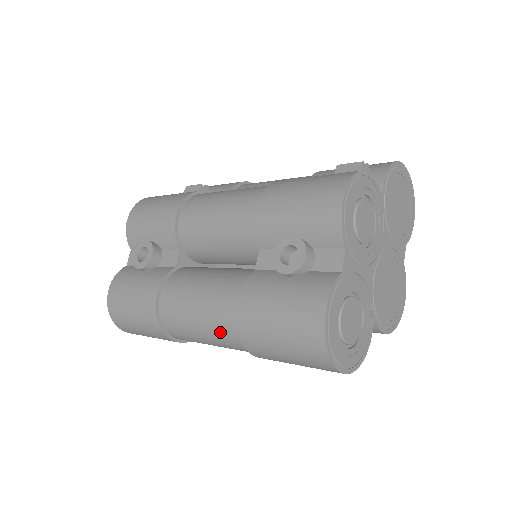
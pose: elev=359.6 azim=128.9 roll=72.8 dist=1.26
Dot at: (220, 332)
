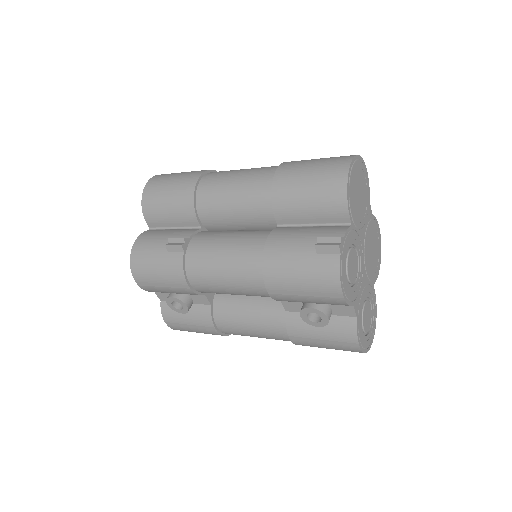
Dot at: occluded
